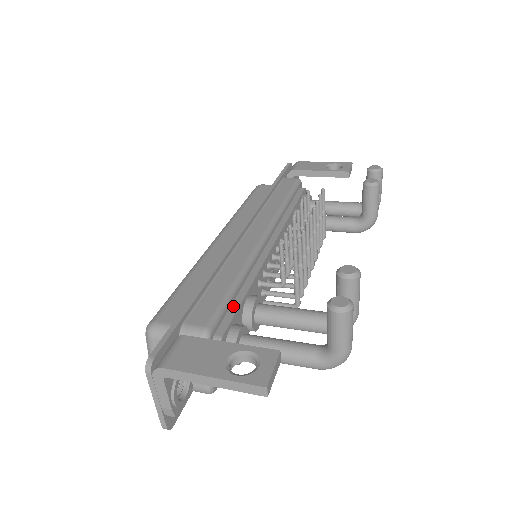
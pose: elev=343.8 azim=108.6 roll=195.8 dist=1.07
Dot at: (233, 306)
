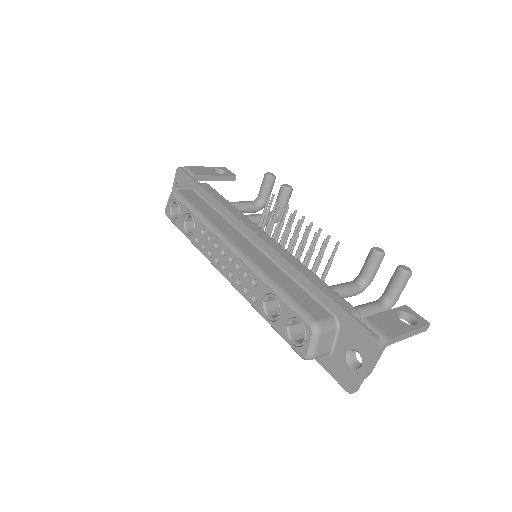
Dot at: occluded
